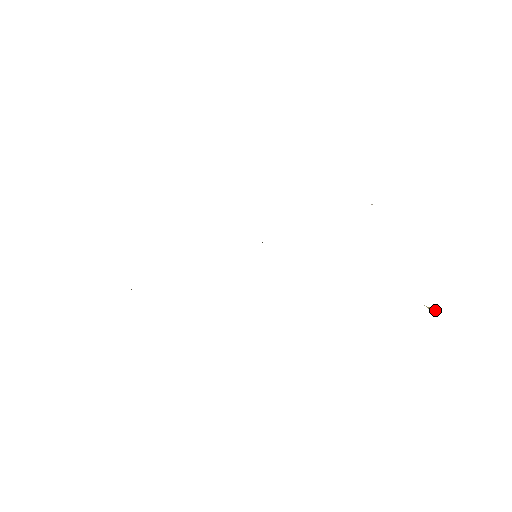
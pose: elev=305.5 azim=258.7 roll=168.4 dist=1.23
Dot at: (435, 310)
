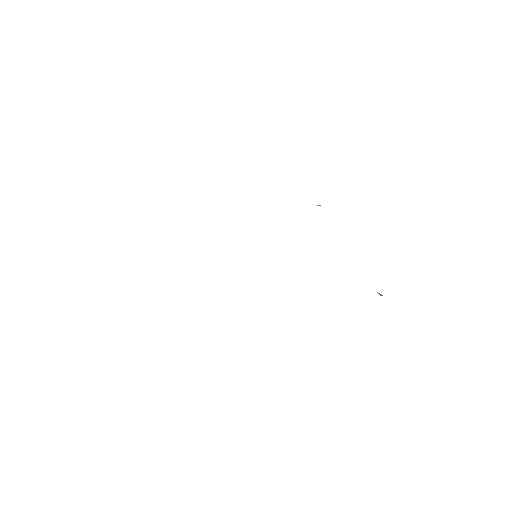
Dot at: occluded
